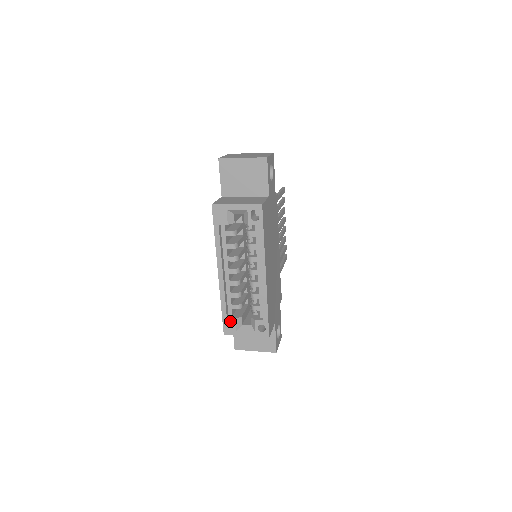
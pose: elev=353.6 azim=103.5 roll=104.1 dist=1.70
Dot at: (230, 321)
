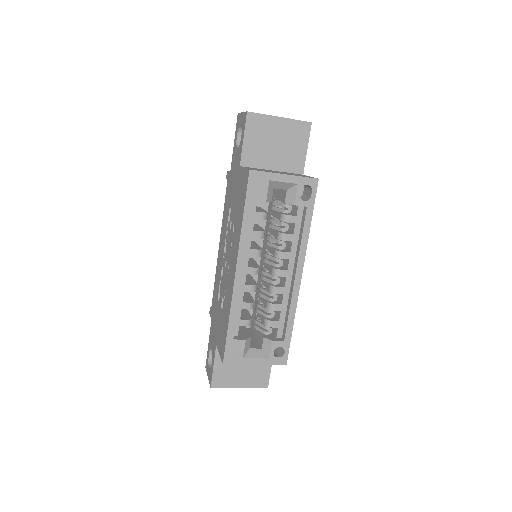
Dot at: (237, 343)
